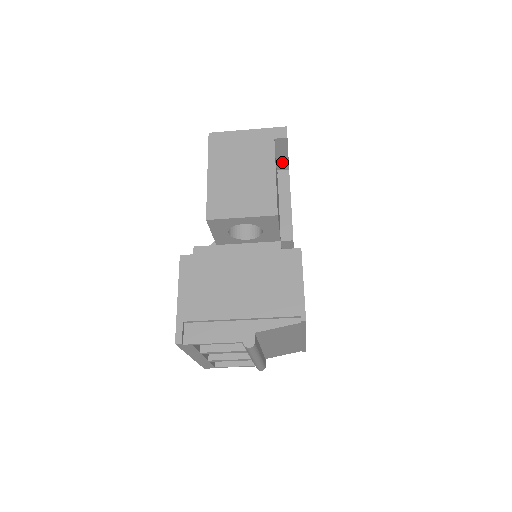
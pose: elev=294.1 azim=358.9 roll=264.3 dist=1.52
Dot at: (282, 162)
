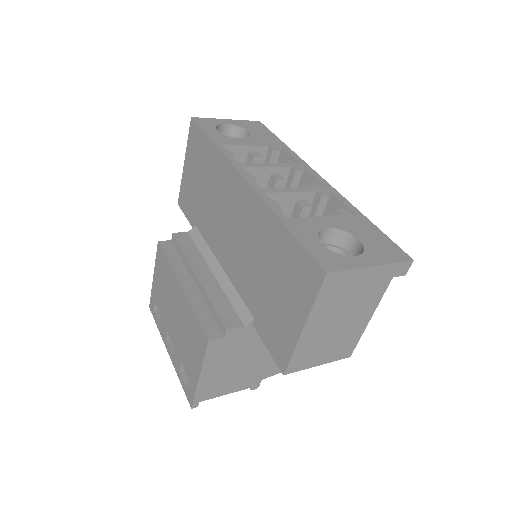
Dot at: occluded
